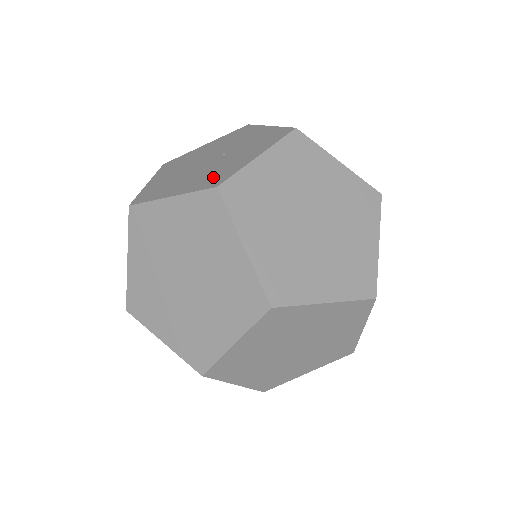
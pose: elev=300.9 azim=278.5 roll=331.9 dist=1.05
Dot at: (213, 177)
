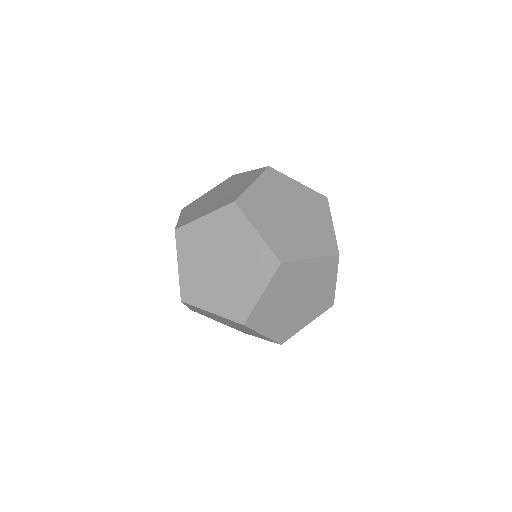
Dot at: (228, 199)
